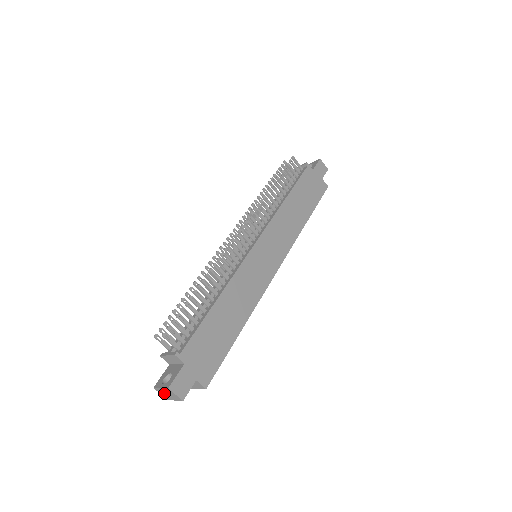
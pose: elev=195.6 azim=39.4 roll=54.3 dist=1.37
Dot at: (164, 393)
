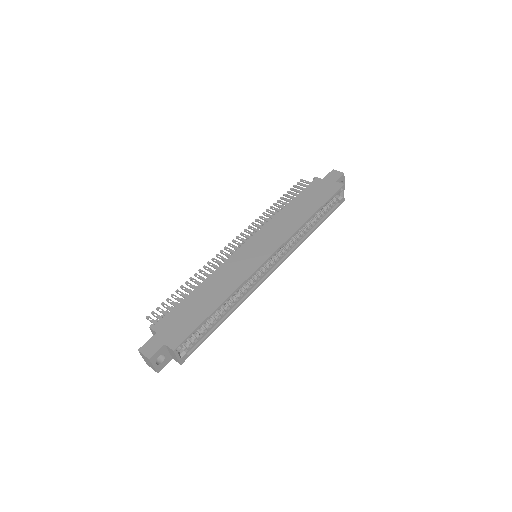
Dot at: (148, 363)
